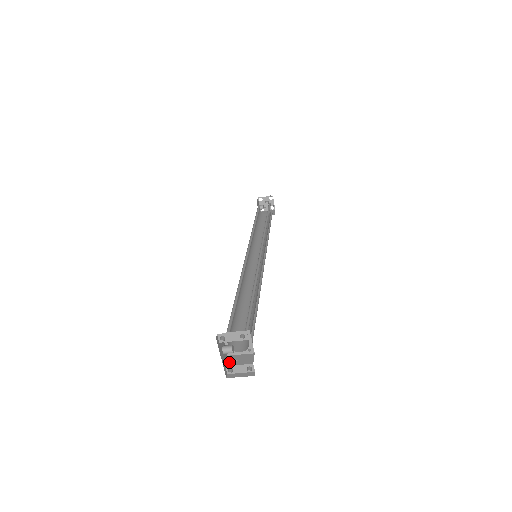
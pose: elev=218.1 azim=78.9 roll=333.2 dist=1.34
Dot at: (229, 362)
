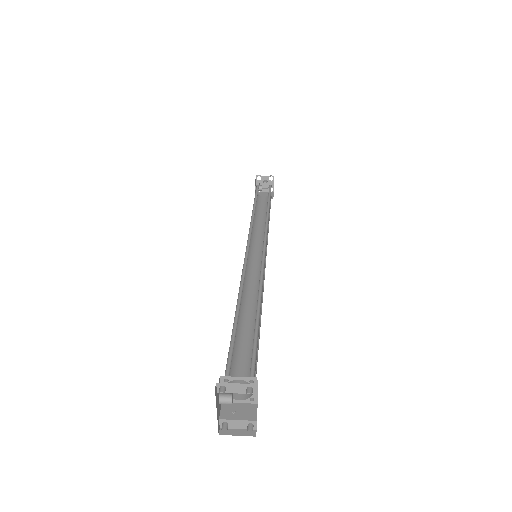
Dot at: (224, 413)
